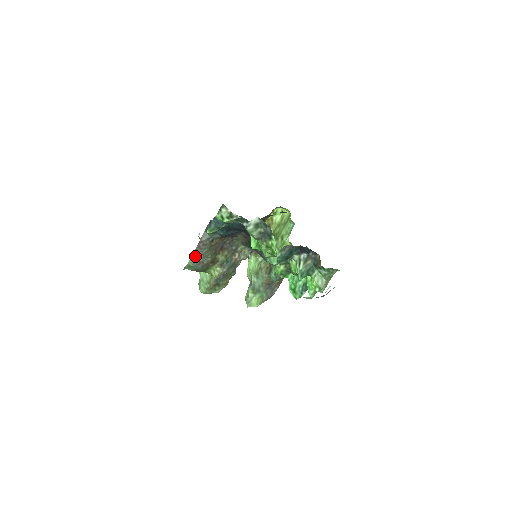
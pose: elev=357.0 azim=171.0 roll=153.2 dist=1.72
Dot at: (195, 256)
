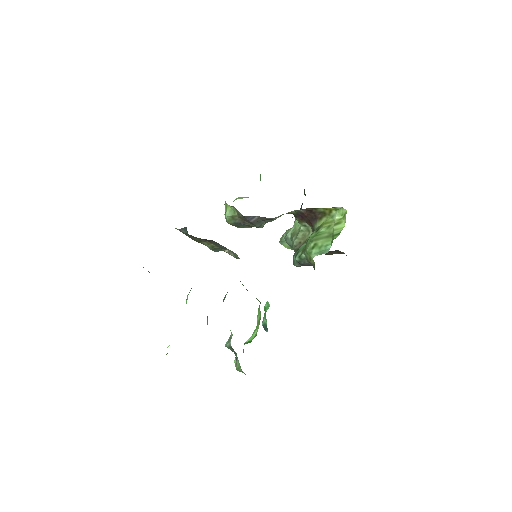
Dot at: occluded
